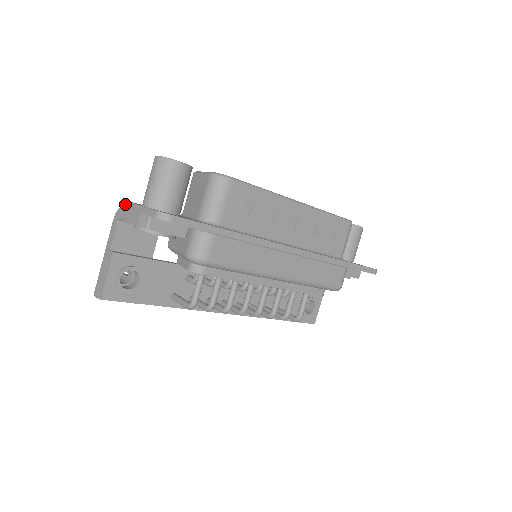
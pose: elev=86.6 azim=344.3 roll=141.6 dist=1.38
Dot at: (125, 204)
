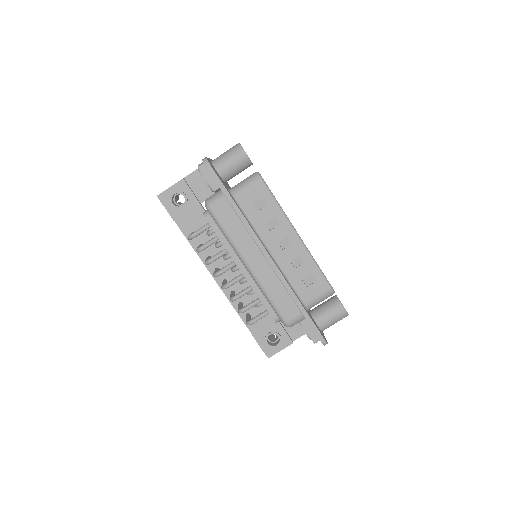
Dot at: occluded
